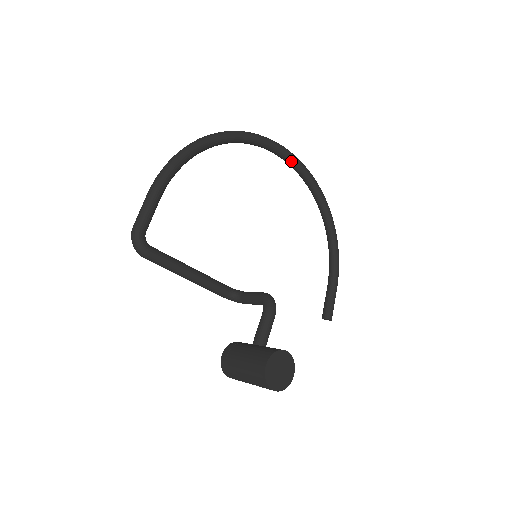
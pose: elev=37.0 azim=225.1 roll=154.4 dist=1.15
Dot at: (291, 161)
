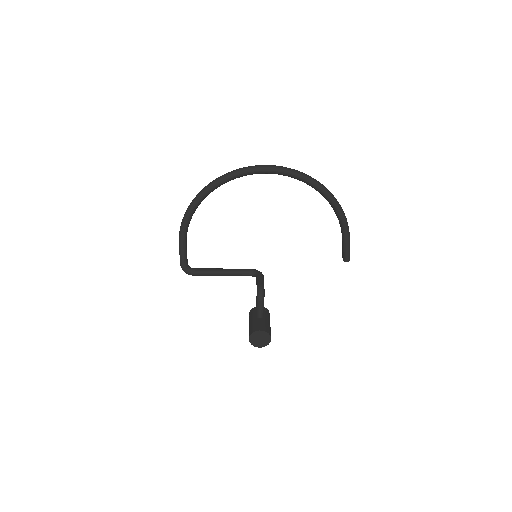
Dot at: (268, 173)
